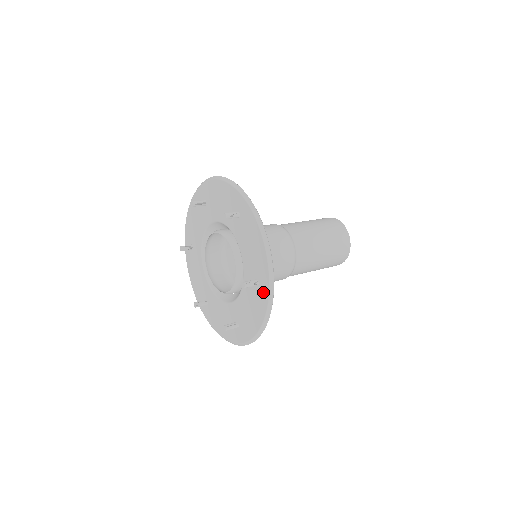
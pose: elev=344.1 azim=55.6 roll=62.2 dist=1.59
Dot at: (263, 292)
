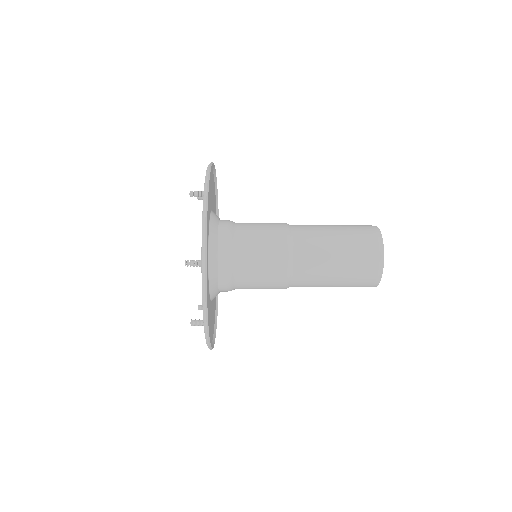
Dot at: occluded
